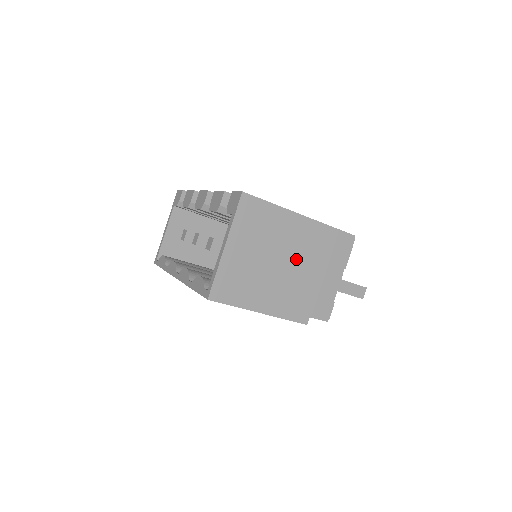
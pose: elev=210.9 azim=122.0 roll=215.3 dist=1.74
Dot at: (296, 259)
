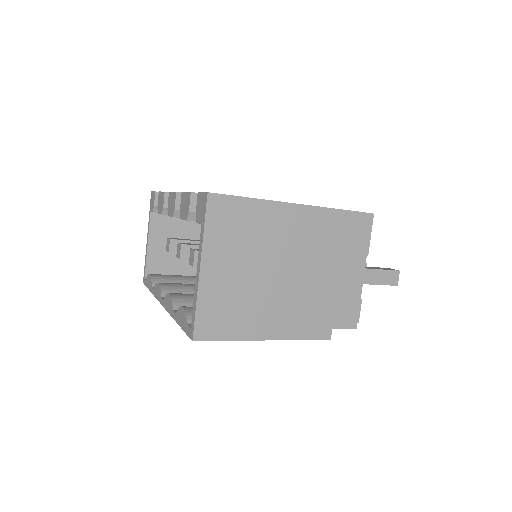
Dot at: (299, 262)
